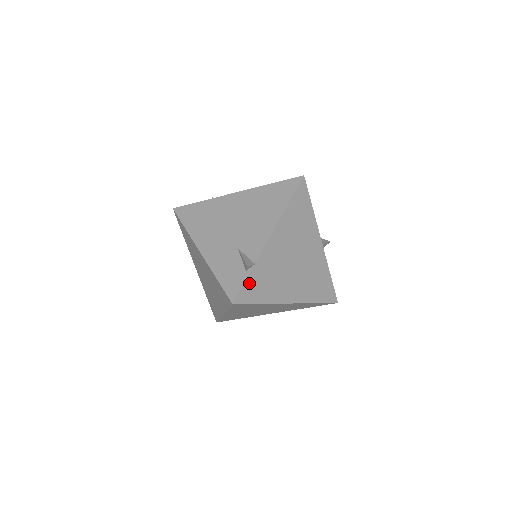
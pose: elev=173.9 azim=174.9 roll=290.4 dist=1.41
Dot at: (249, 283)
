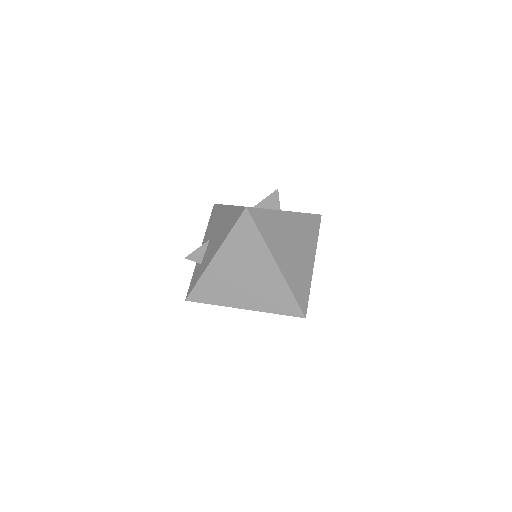
Dot at: (298, 298)
